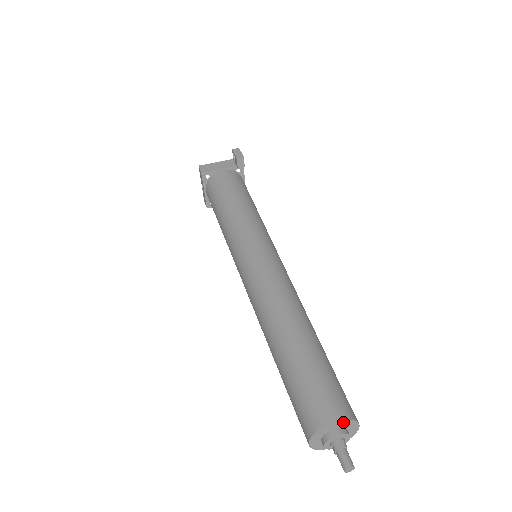
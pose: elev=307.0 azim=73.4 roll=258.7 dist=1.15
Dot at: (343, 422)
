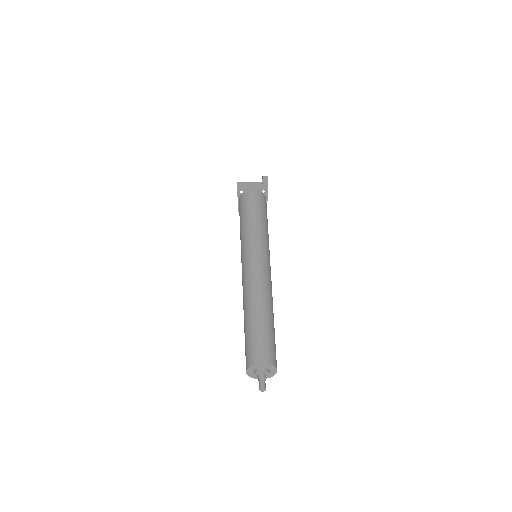
Dot at: (266, 365)
